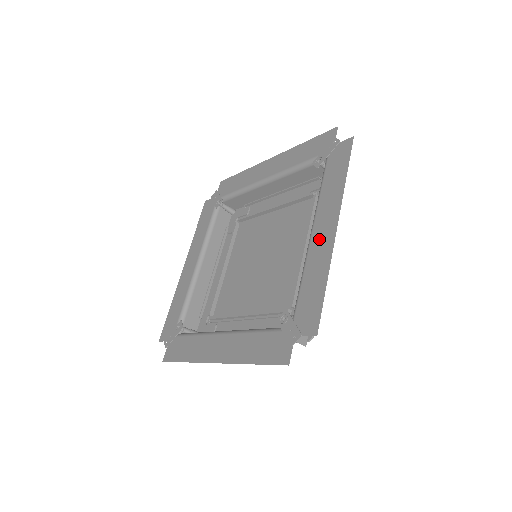
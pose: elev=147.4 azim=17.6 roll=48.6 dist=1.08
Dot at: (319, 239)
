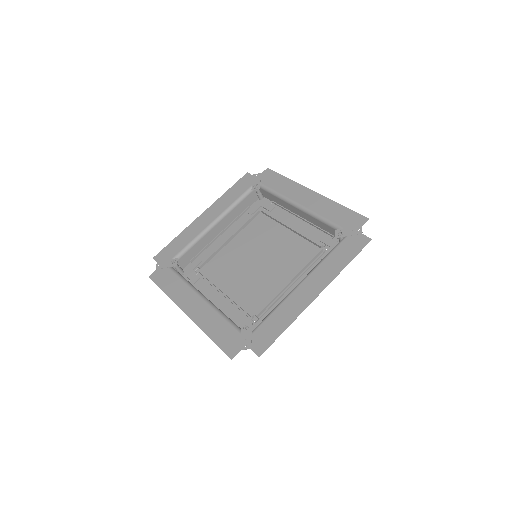
Dot at: (302, 293)
